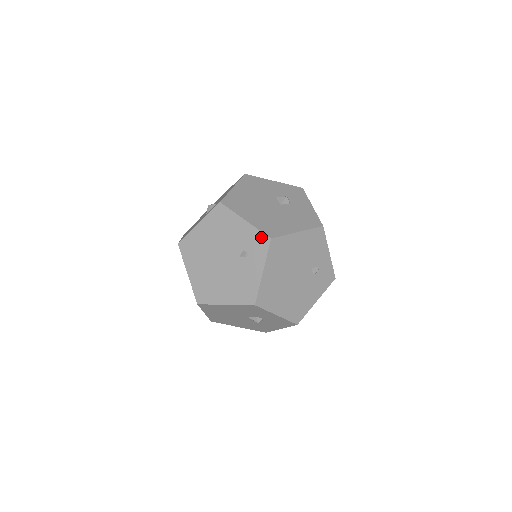
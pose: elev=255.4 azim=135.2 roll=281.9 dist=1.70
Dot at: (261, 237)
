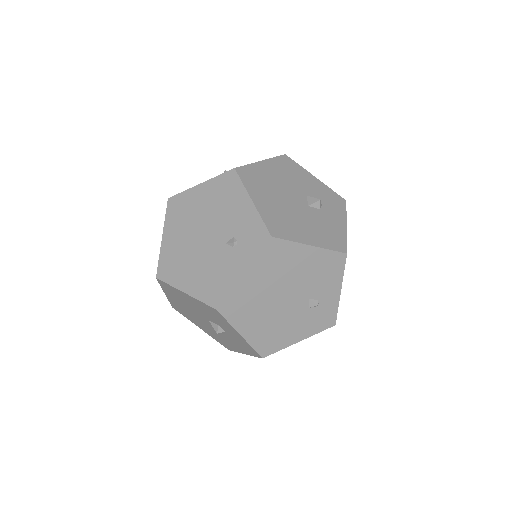
Dot at: (261, 230)
